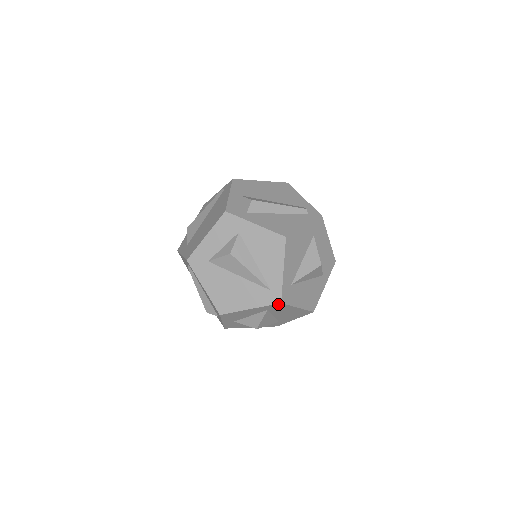
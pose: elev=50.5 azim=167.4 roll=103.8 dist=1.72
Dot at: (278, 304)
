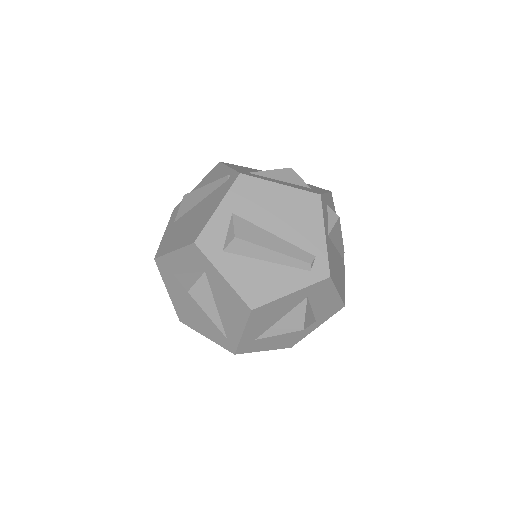
Dot at: (233, 351)
